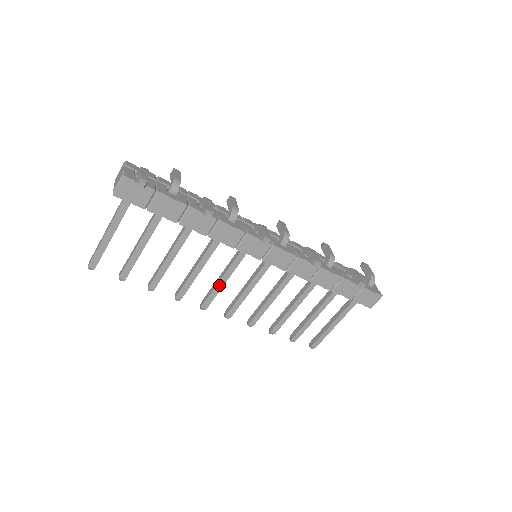
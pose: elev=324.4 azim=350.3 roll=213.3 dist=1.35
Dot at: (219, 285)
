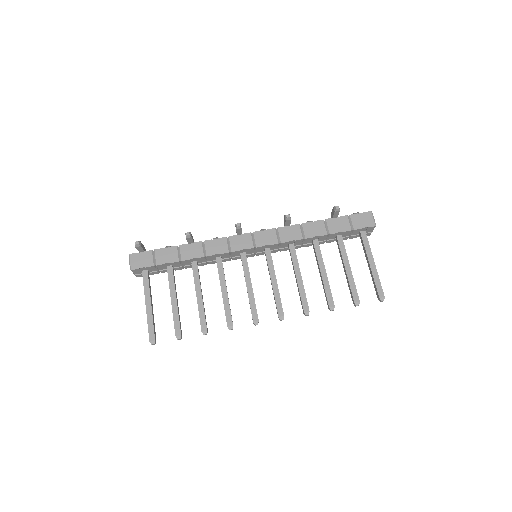
Dot at: (250, 294)
